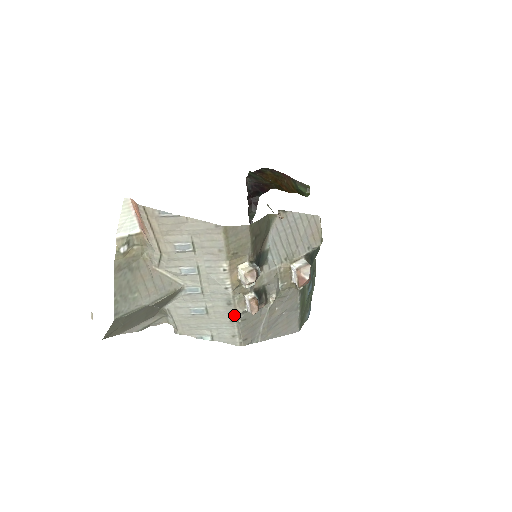
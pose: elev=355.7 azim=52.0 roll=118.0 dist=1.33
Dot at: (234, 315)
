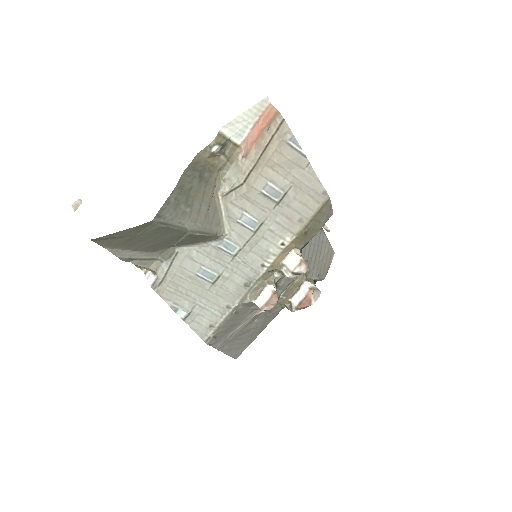
Dot at: (238, 301)
